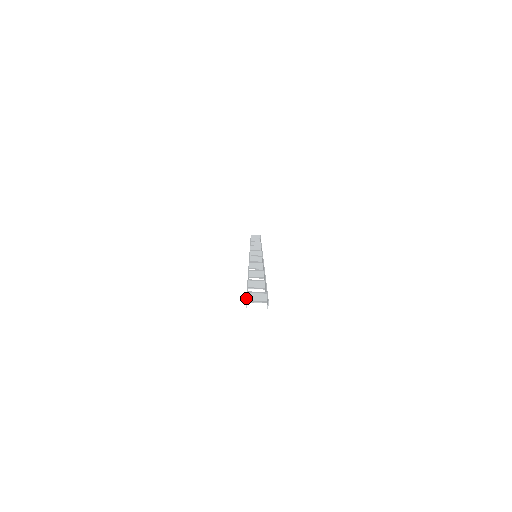
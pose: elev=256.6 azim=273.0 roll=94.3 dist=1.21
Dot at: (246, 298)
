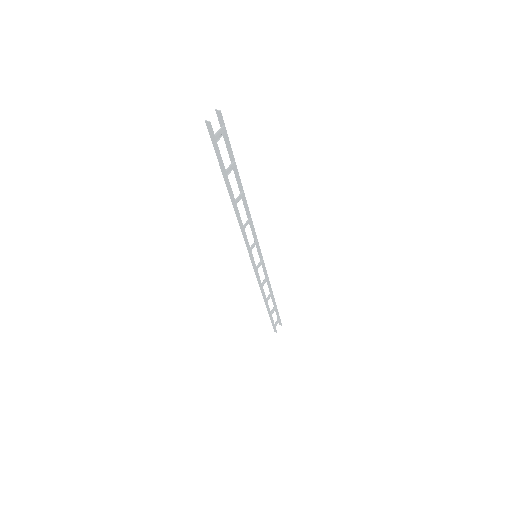
Dot at: (206, 125)
